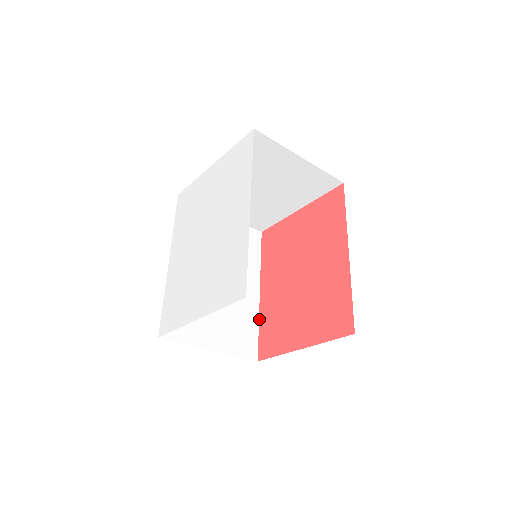
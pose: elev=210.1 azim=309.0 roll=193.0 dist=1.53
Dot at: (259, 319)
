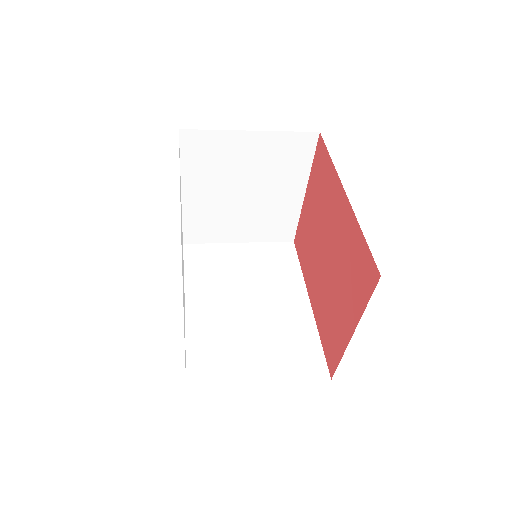
Dot at: (318, 331)
